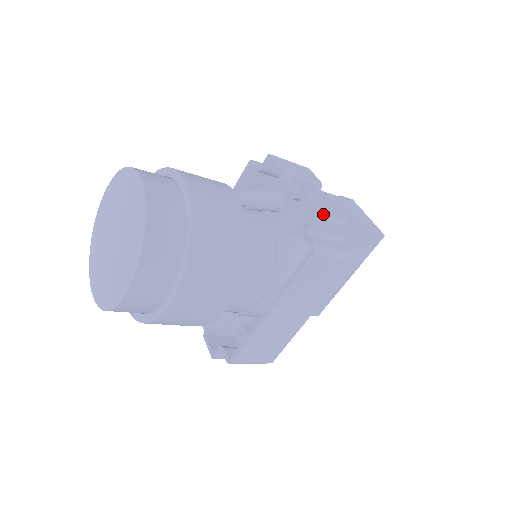
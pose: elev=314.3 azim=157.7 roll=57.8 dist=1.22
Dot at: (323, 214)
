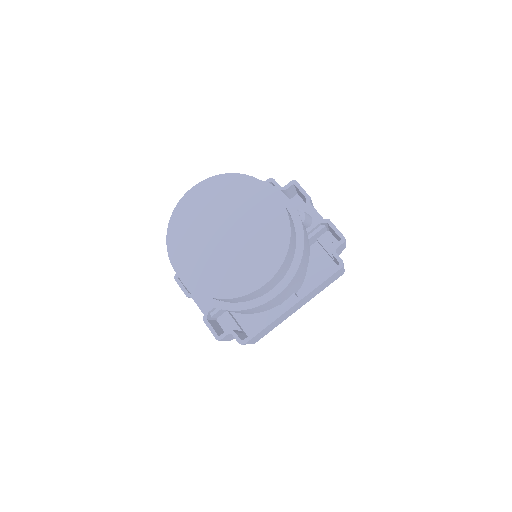
Dot at: (345, 239)
